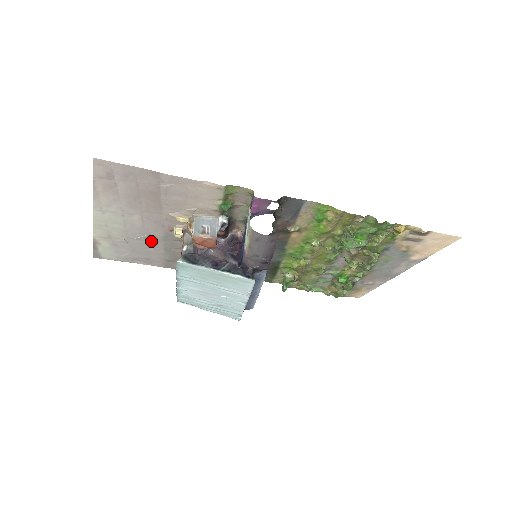
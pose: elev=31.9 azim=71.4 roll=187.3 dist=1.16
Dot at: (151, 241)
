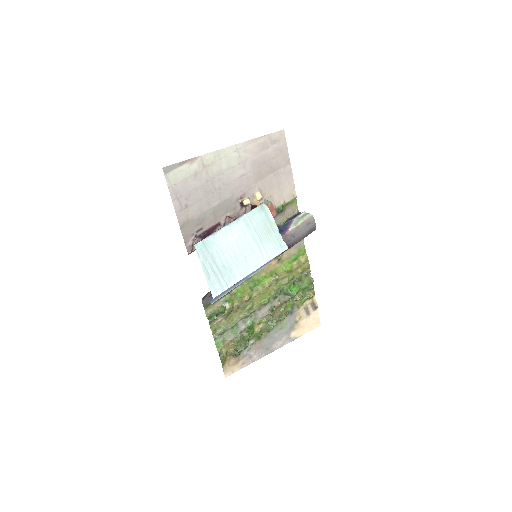
Dot at: (217, 194)
